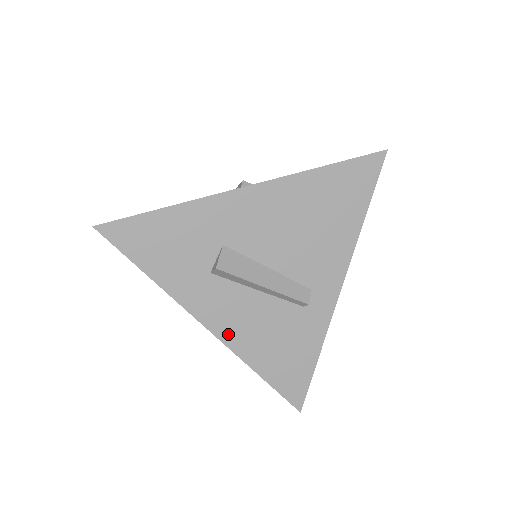
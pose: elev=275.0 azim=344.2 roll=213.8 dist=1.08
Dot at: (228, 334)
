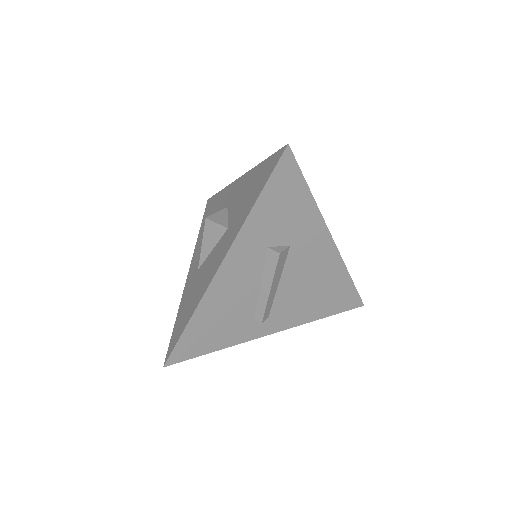
Dot at: (219, 284)
